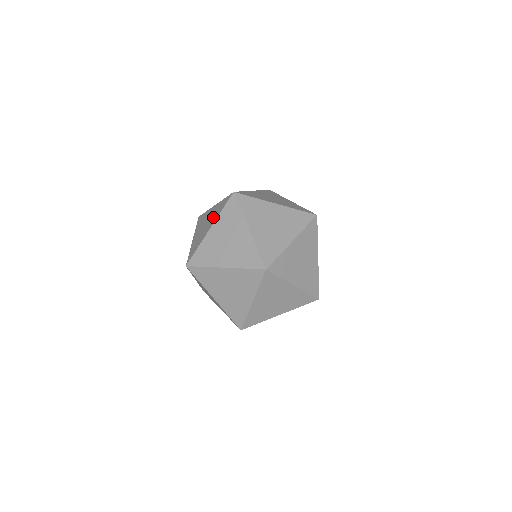
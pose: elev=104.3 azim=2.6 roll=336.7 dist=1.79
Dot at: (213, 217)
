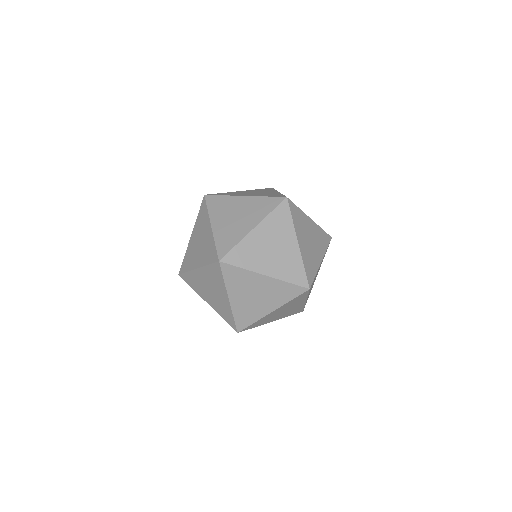
Dot at: (216, 286)
